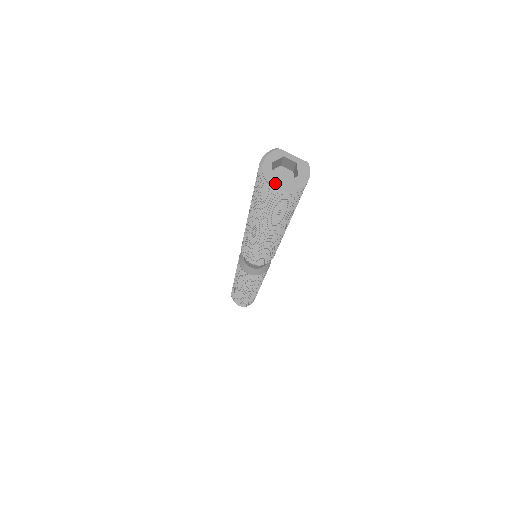
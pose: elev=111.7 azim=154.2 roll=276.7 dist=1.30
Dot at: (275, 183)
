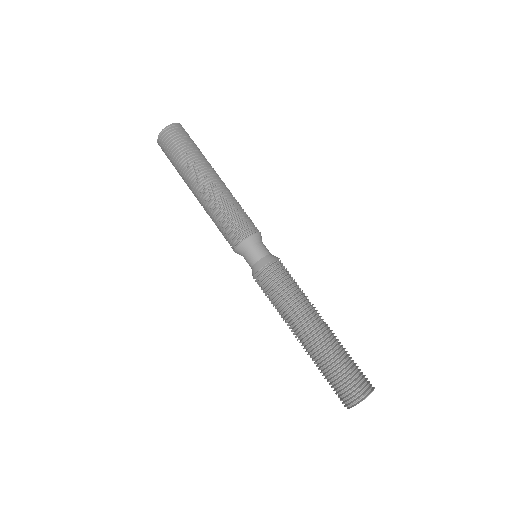
Dot at: (160, 136)
